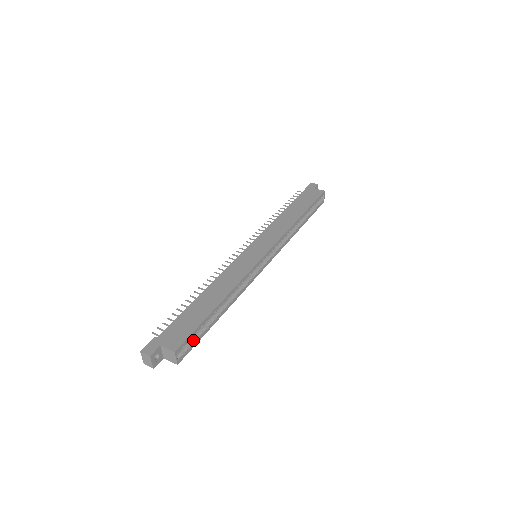
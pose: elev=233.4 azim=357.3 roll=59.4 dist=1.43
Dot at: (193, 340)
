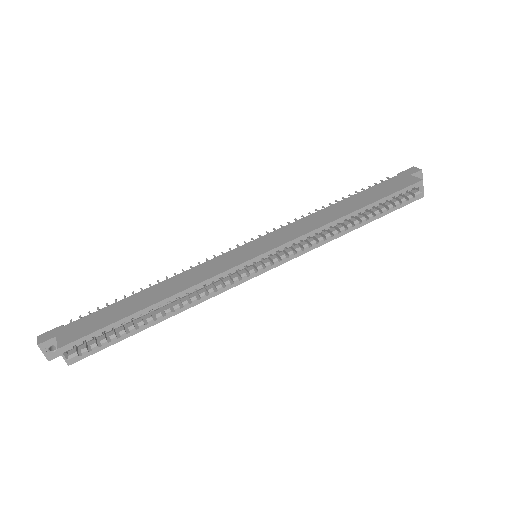
Dot at: (100, 342)
